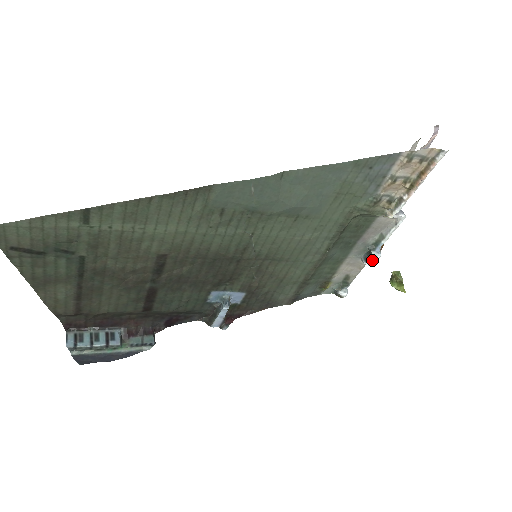
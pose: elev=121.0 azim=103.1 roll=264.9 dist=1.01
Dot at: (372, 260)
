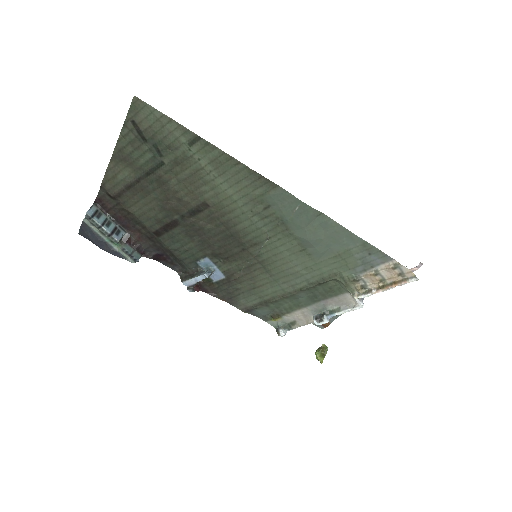
Dot at: (320, 321)
